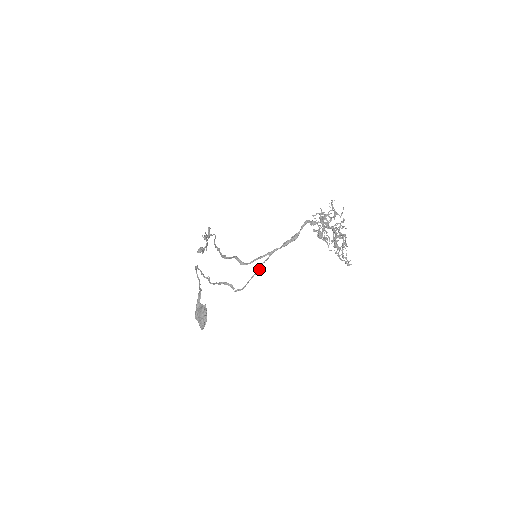
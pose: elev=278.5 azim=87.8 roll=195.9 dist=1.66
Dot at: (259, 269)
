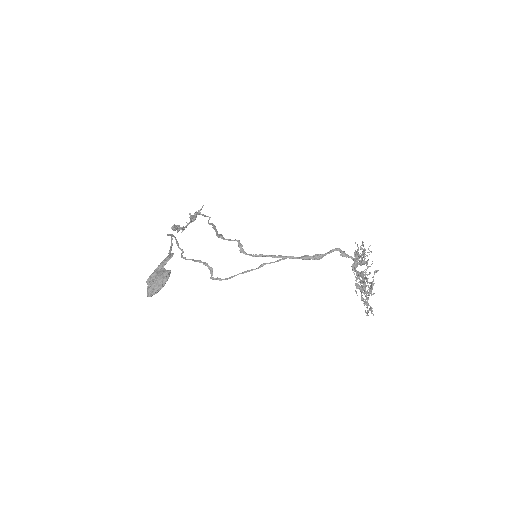
Dot at: (259, 267)
